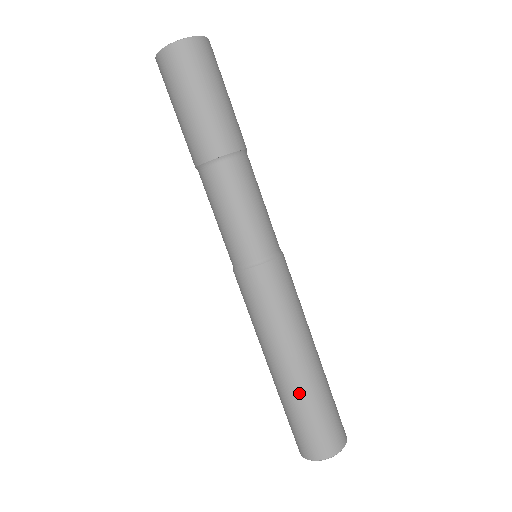
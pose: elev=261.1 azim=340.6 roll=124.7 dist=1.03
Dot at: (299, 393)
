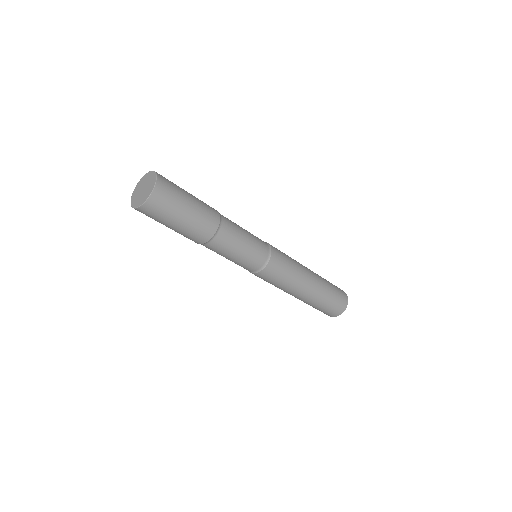
Dot at: (320, 295)
